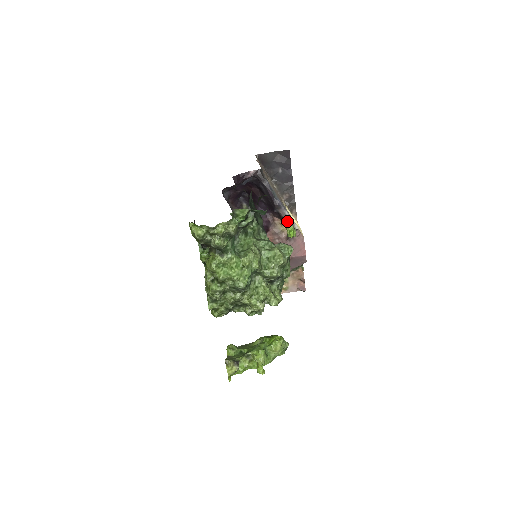
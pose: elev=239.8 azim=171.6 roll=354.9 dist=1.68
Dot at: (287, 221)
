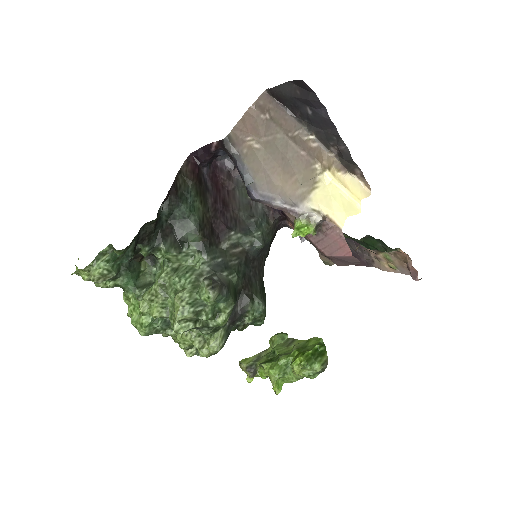
Dot at: (290, 213)
